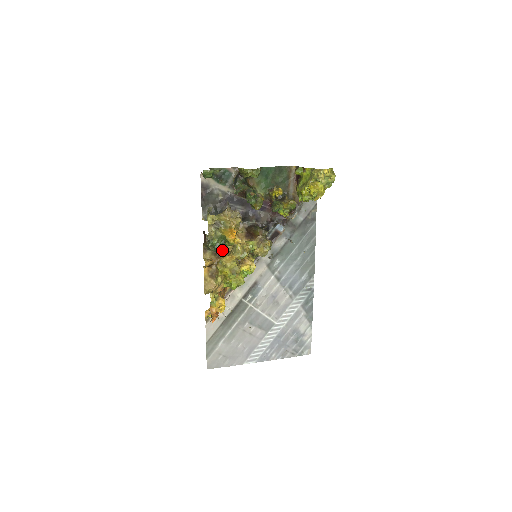
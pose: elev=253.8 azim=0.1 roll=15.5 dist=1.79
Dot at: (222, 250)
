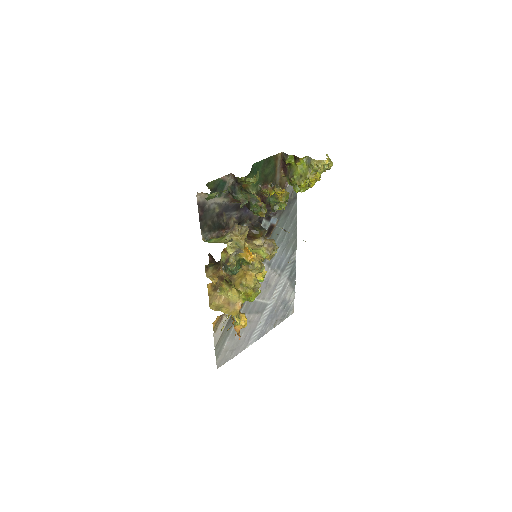
Dot at: occluded
